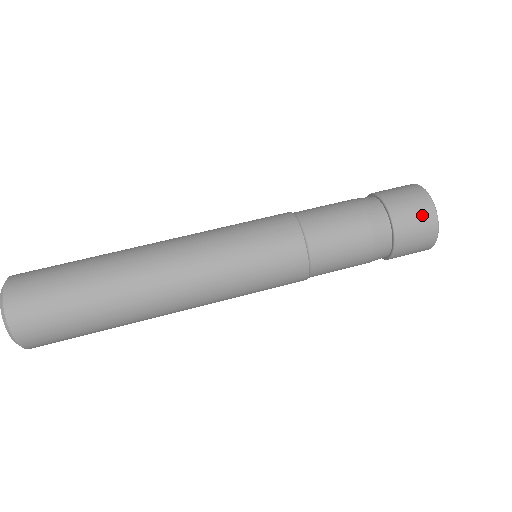
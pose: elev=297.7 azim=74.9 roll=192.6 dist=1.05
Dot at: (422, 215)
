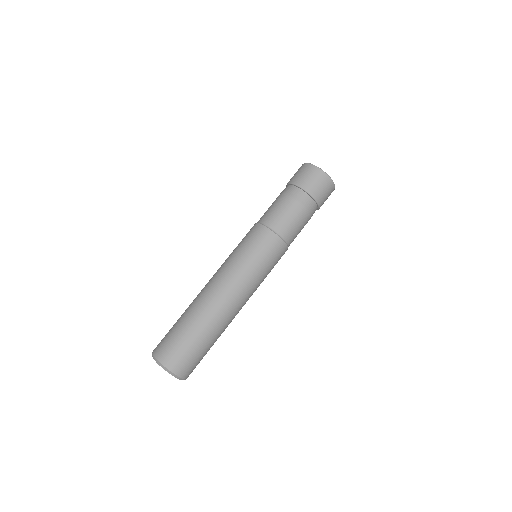
Dot at: (326, 186)
